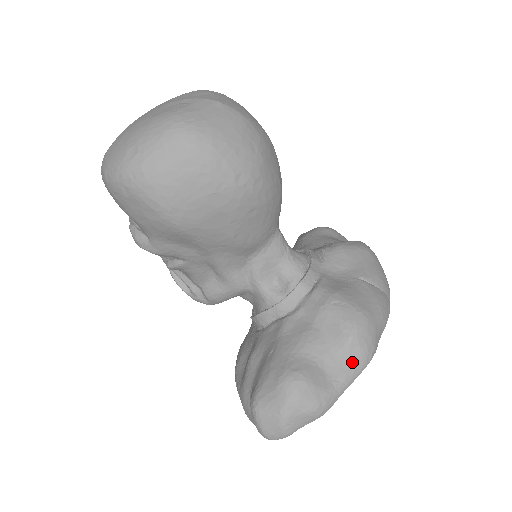
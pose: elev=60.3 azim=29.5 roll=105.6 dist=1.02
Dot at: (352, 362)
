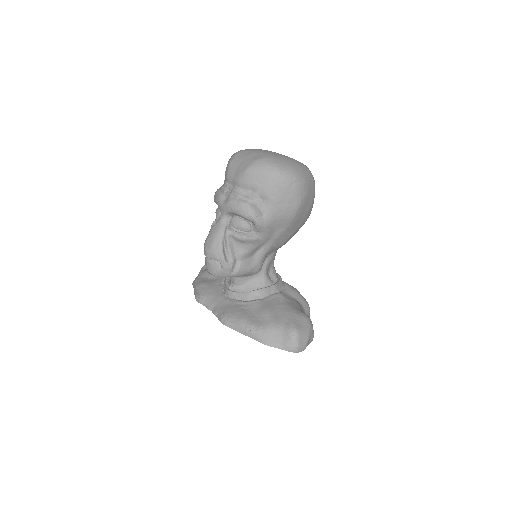
Dot at: occluded
